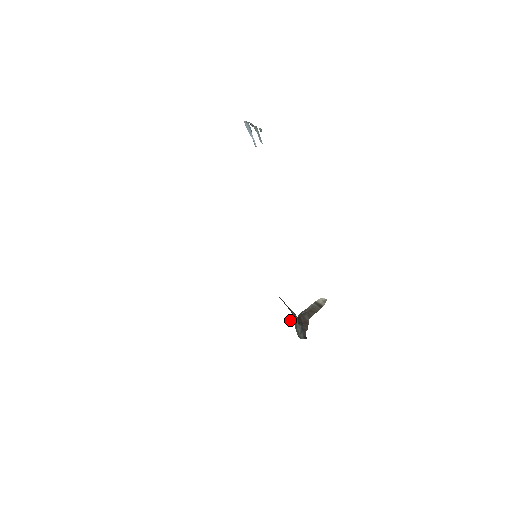
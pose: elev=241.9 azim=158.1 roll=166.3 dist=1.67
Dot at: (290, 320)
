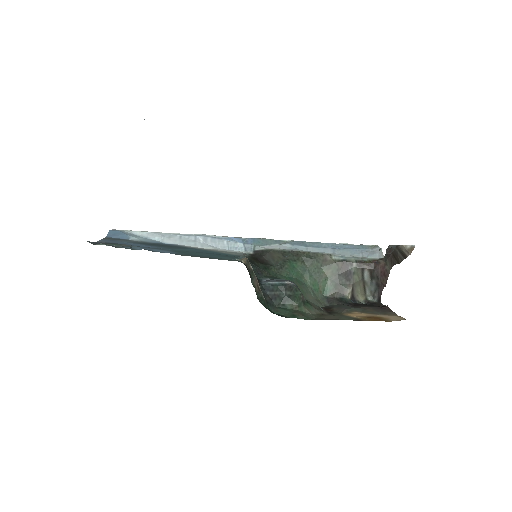
Dot at: (381, 248)
